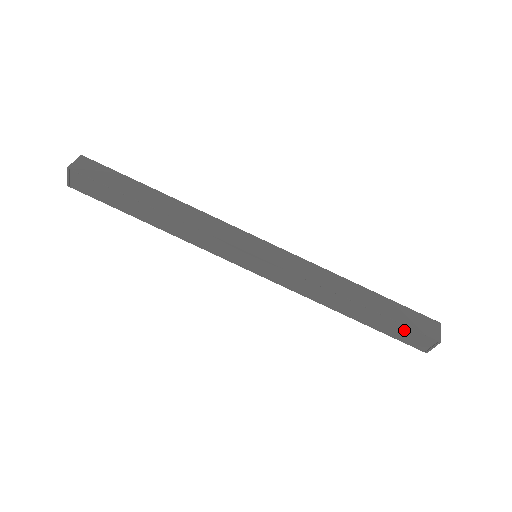
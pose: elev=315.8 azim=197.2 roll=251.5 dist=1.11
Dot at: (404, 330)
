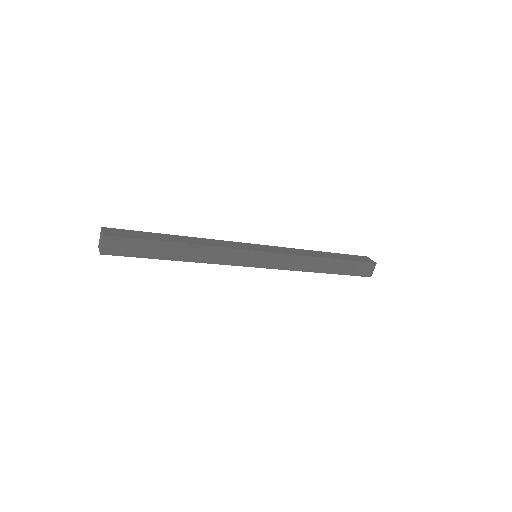
Dot at: (356, 266)
